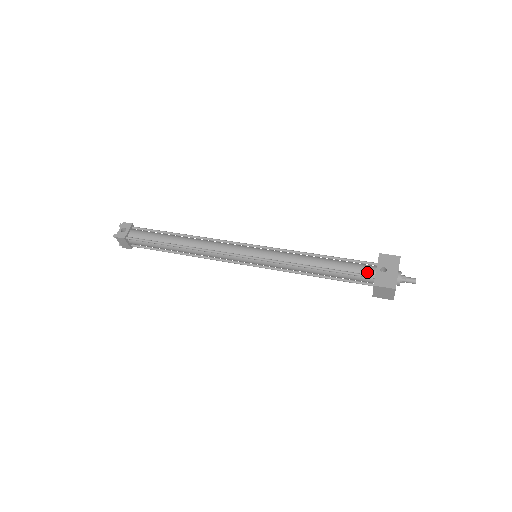
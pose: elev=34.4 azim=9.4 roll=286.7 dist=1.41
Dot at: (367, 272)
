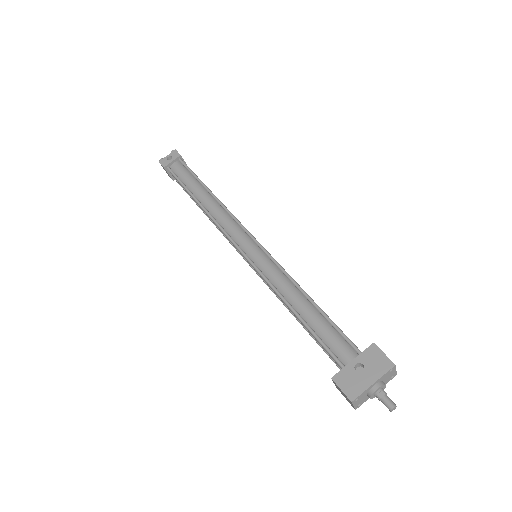
Dot at: (341, 356)
